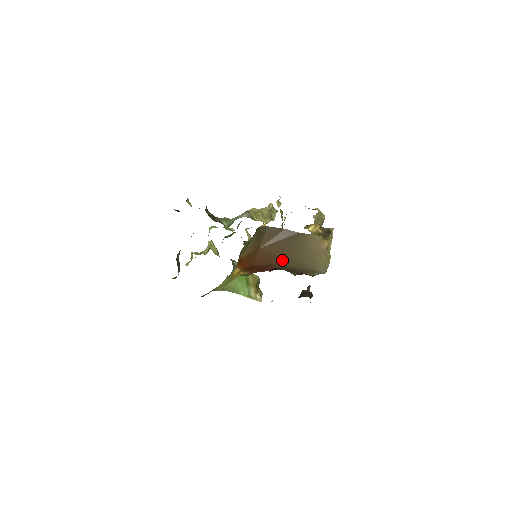
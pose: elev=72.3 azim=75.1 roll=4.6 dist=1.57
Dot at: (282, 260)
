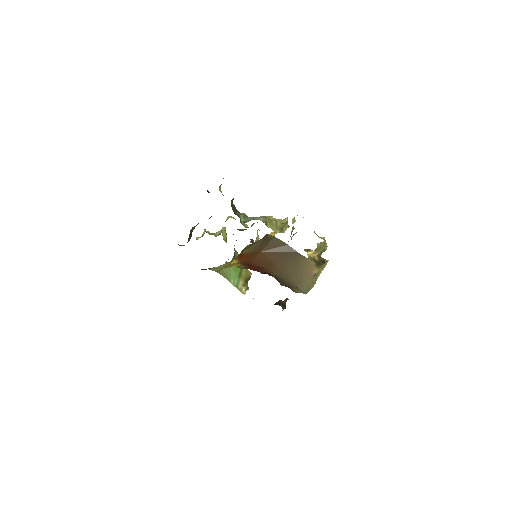
Dot at: (275, 269)
